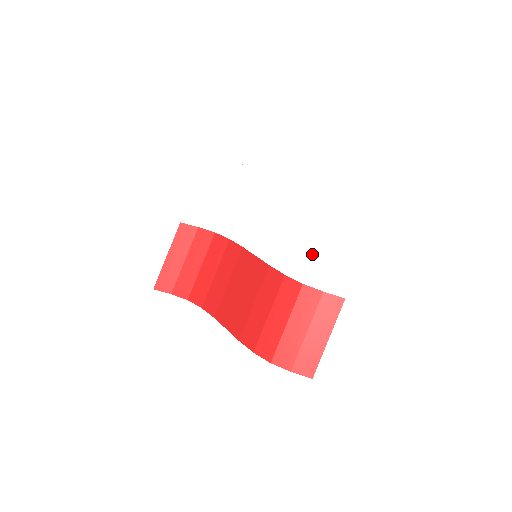
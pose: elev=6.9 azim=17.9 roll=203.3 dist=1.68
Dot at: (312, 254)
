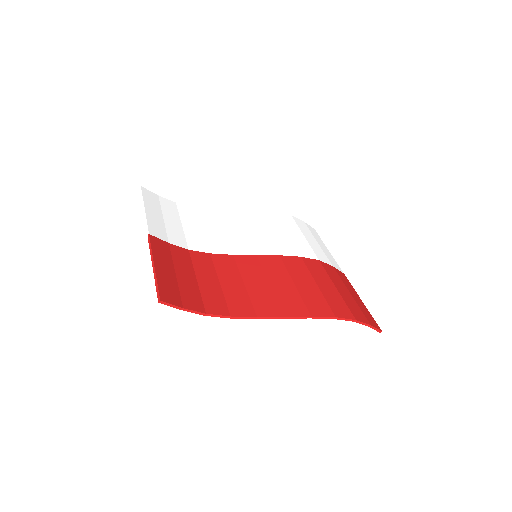
Dot at: (306, 242)
